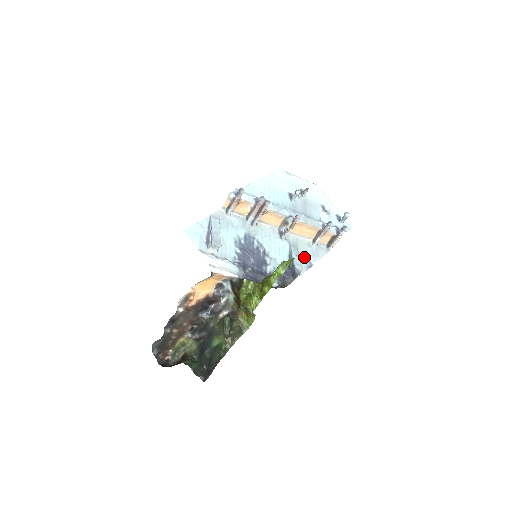
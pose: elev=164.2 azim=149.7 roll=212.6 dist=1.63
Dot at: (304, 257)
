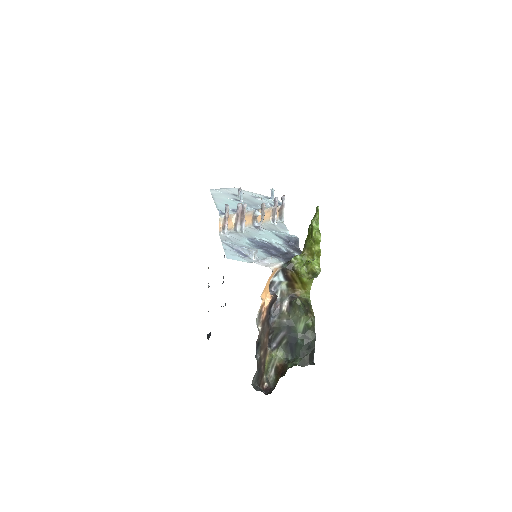
Dot at: occluded
